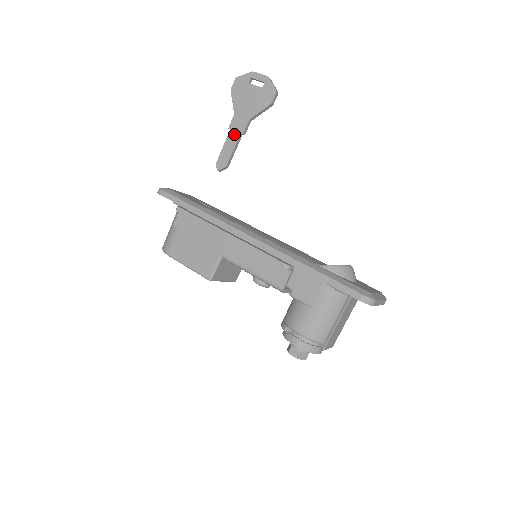
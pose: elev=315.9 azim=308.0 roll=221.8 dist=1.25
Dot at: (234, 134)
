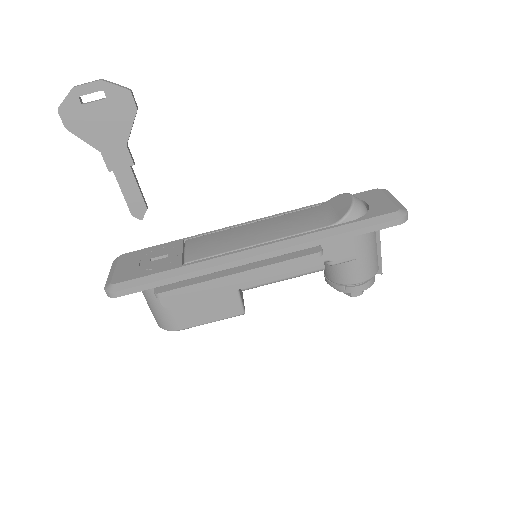
Dot at: (123, 172)
